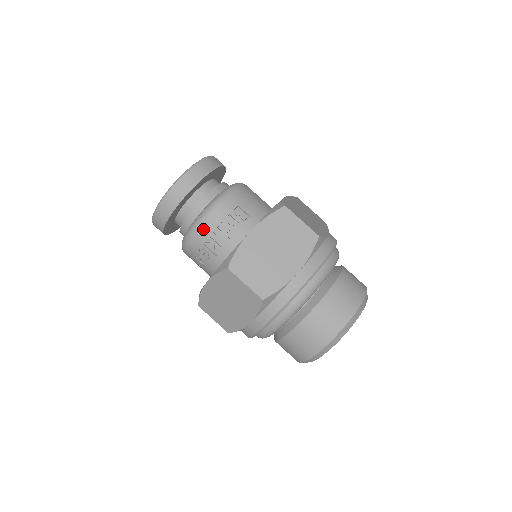
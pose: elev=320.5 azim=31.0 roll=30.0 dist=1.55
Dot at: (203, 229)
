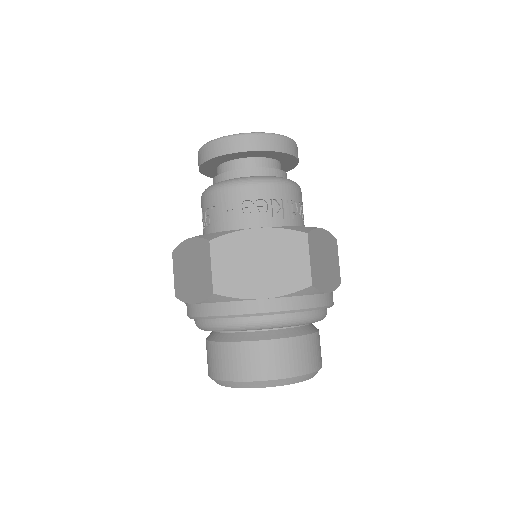
Dot at: (281, 189)
